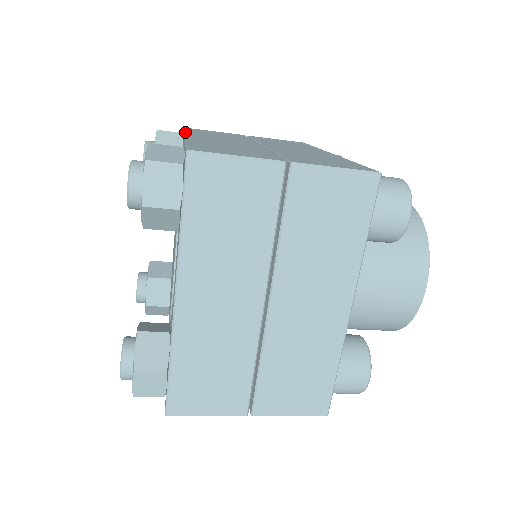
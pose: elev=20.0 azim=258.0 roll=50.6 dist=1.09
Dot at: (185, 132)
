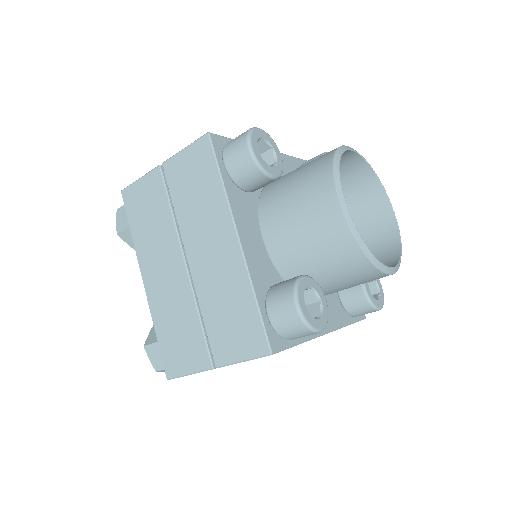
Dot at: occluded
